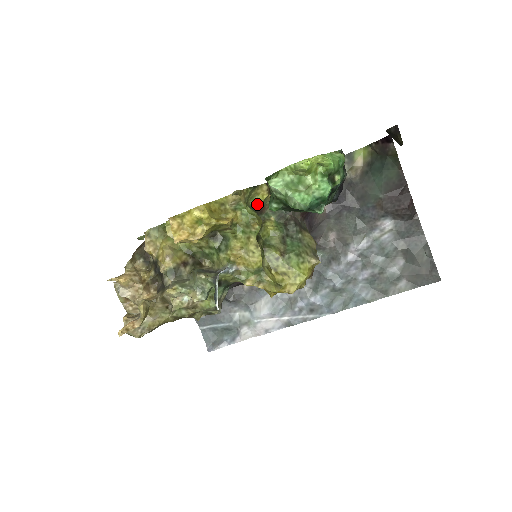
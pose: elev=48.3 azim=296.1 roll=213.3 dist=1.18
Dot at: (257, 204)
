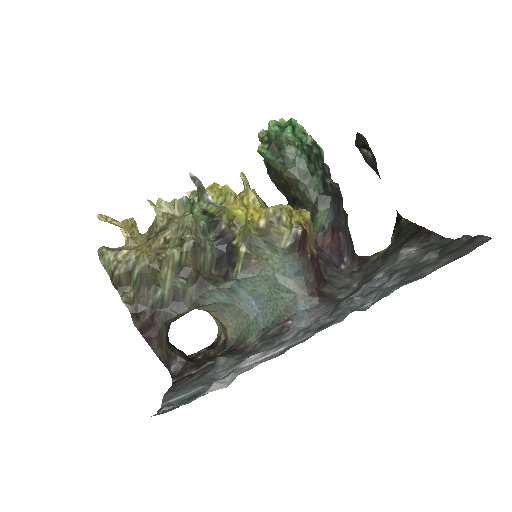
Dot at: occluded
